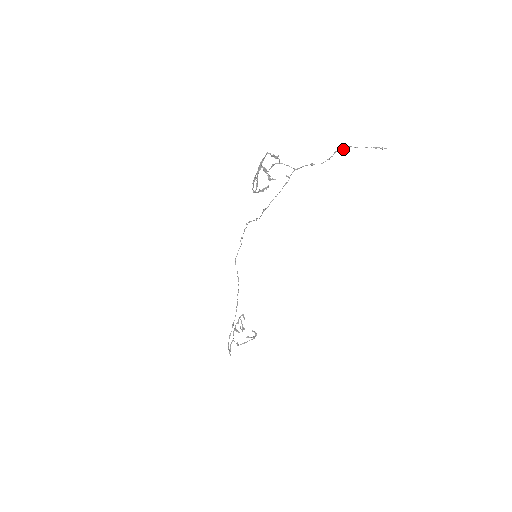
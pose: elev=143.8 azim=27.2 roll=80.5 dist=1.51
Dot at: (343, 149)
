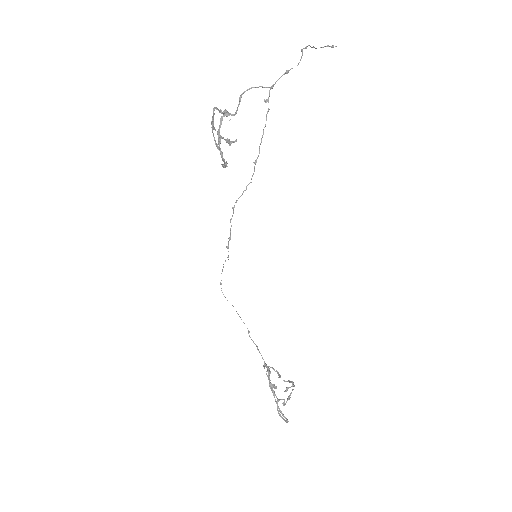
Dot at: (306, 48)
